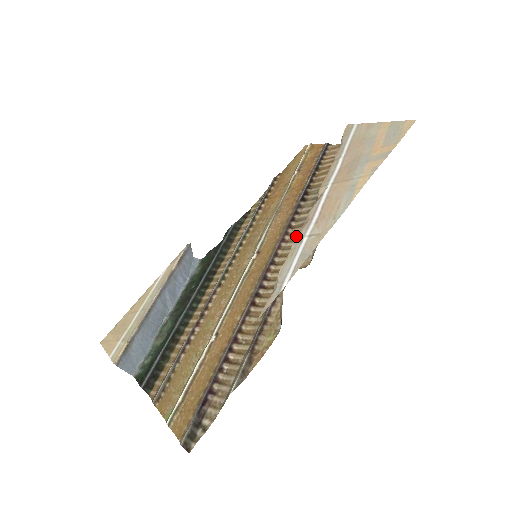
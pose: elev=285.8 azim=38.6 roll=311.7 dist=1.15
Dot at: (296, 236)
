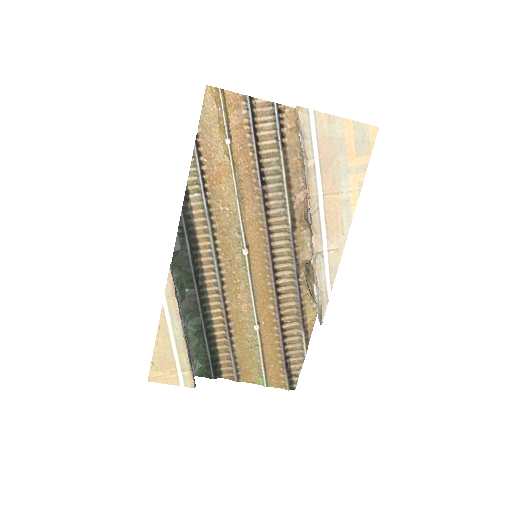
Dot at: (281, 227)
